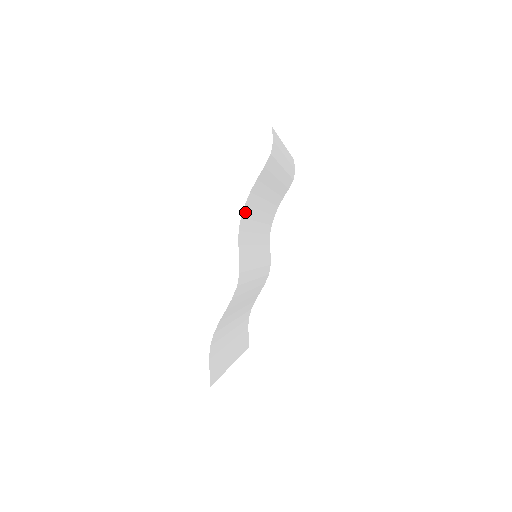
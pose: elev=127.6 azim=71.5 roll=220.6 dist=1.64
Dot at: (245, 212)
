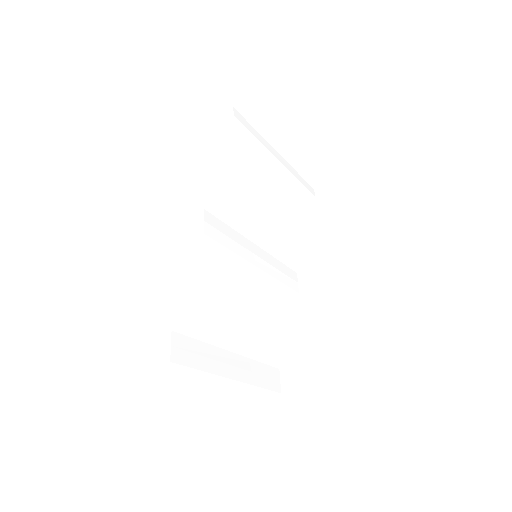
Dot at: (216, 186)
